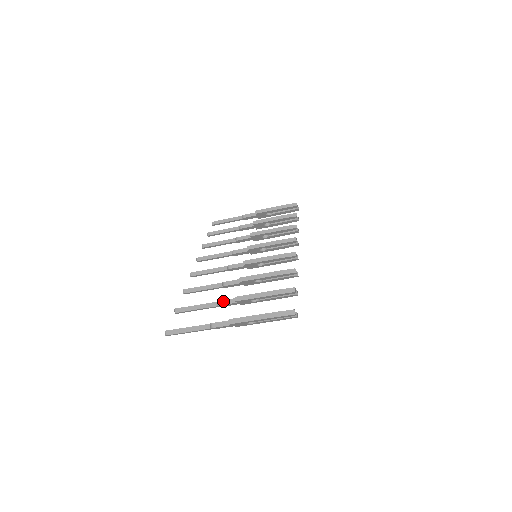
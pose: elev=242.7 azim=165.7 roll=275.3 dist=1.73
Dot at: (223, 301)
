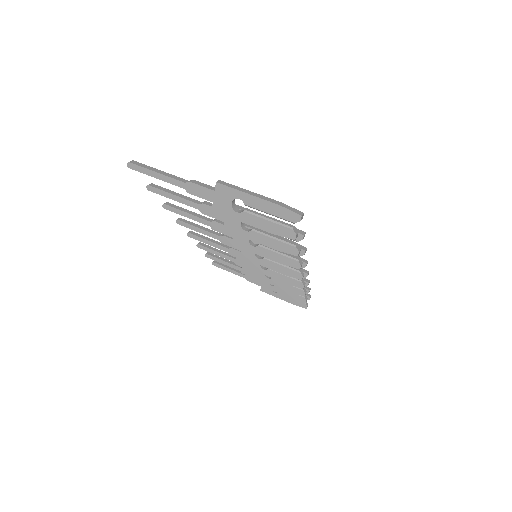
Dot at: (211, 203)
